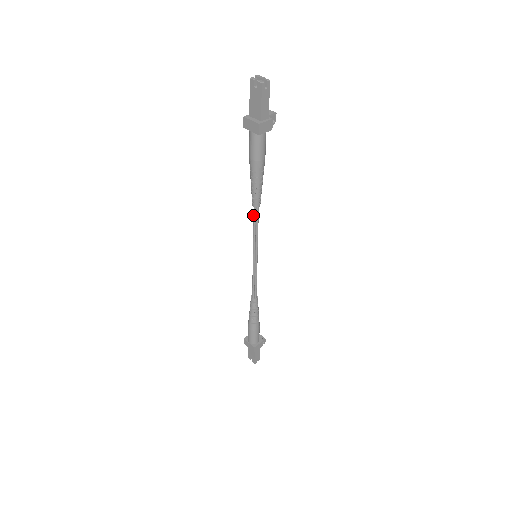
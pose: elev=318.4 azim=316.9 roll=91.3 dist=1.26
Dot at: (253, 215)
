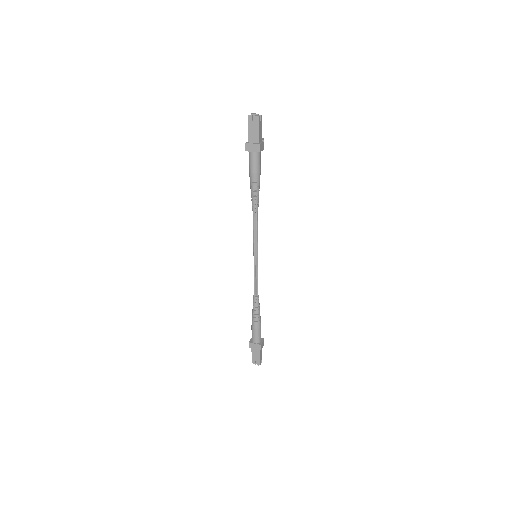
Dot at: (253, 220)
